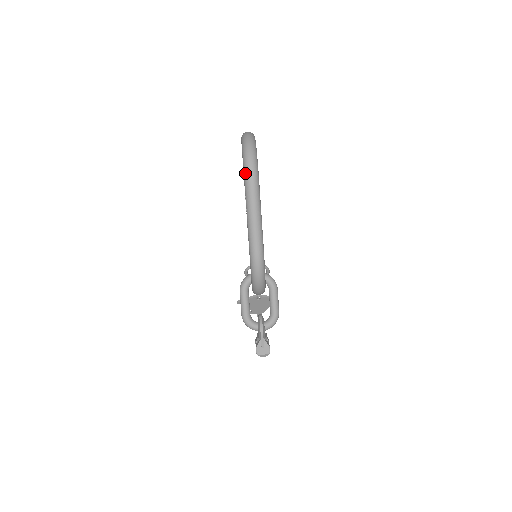
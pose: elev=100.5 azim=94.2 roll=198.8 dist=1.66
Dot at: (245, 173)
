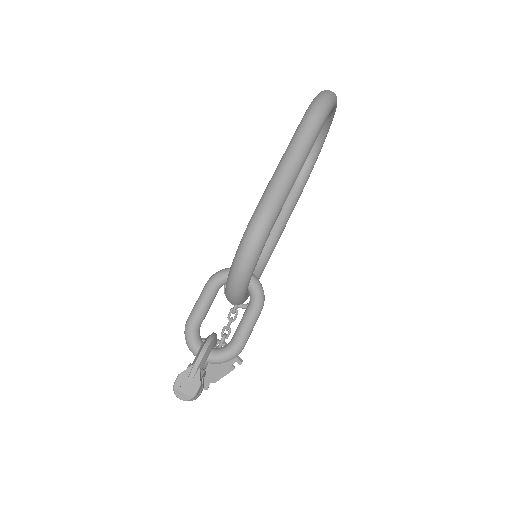
Dot at: (310, 107)
